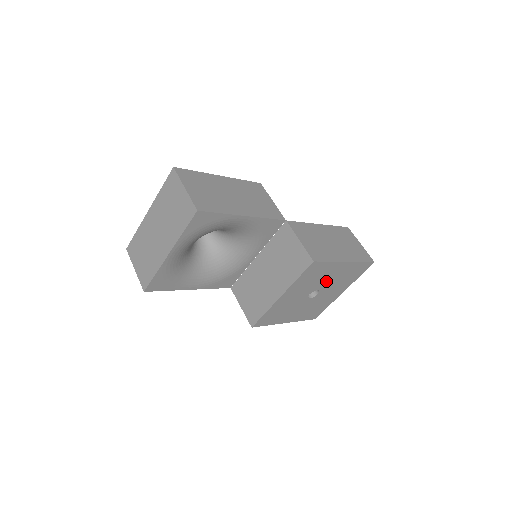
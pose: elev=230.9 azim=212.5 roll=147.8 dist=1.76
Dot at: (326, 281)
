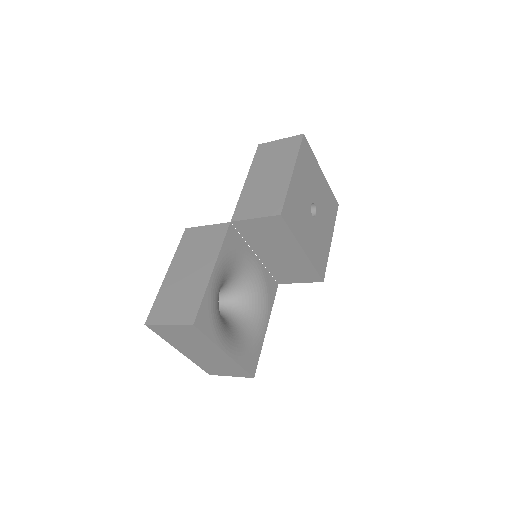
Dot at: (305, 196)
